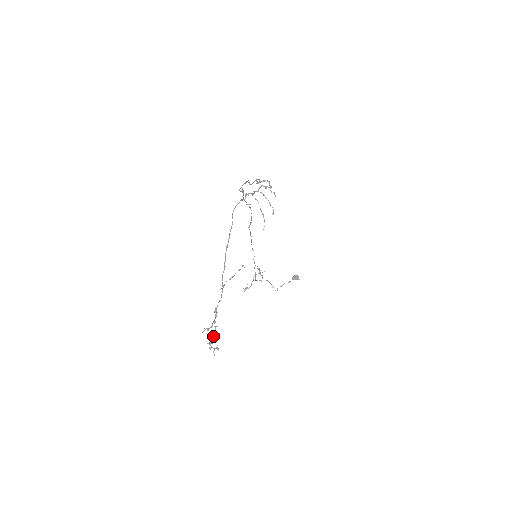
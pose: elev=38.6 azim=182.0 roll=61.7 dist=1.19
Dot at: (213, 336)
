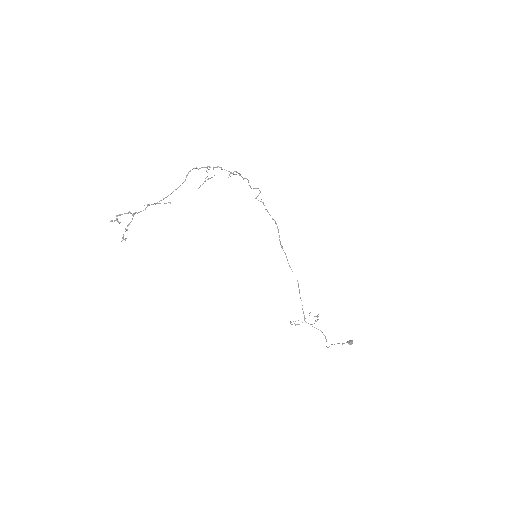
Dot at: (126, 230)
